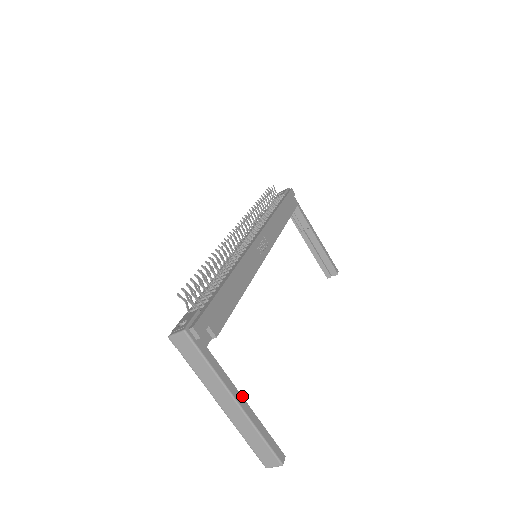
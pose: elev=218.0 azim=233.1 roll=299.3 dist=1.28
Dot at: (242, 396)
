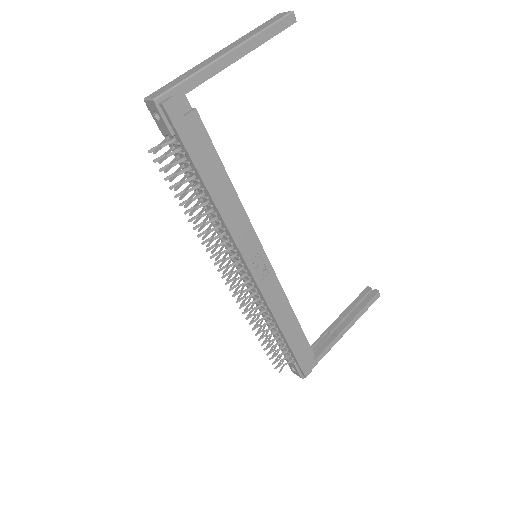
Dot at: (343, 329)
